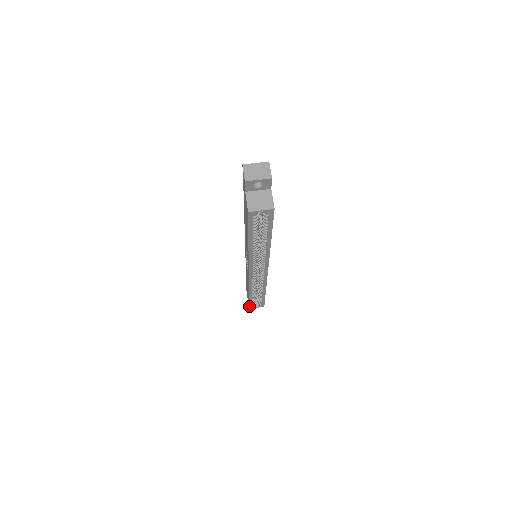
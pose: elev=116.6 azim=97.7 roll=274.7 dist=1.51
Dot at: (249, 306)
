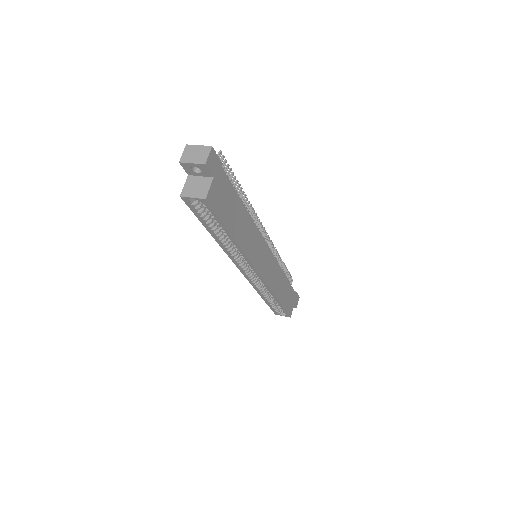
Dot at: (273, 311)
